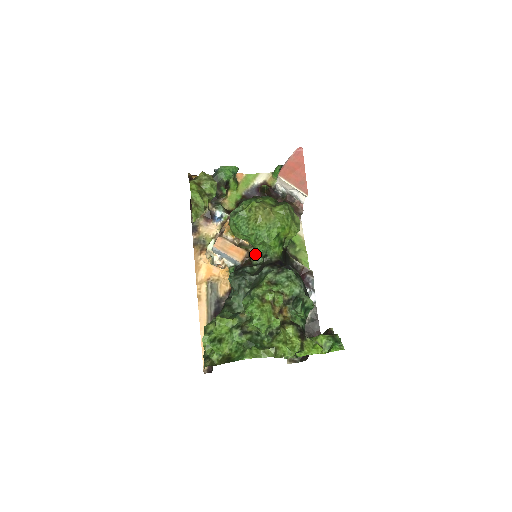
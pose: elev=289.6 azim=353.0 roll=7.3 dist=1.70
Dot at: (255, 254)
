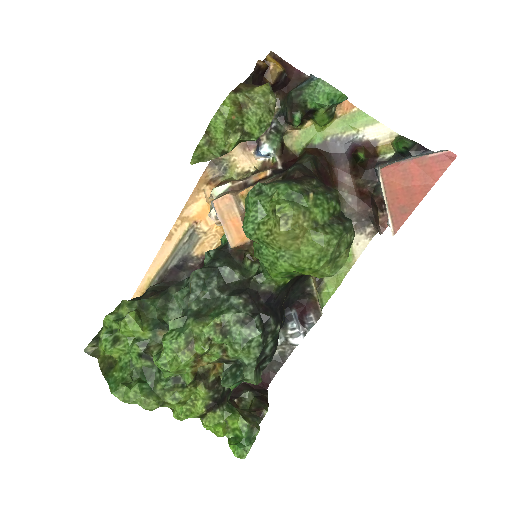
Dot at: occluded
